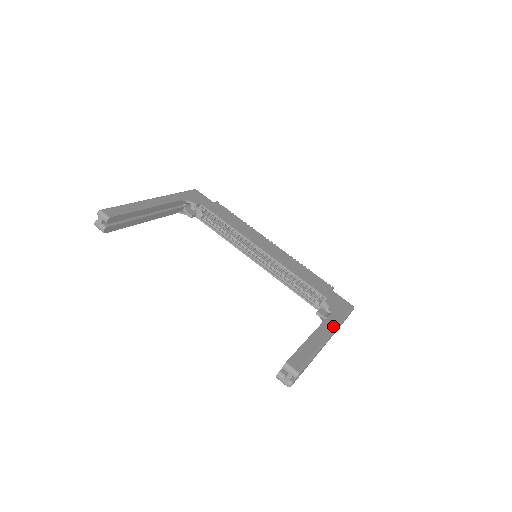
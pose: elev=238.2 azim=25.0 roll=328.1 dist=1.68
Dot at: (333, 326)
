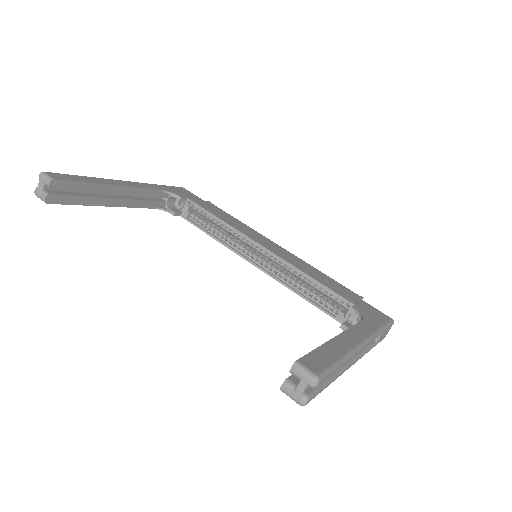
Dot at: (367, 333)
